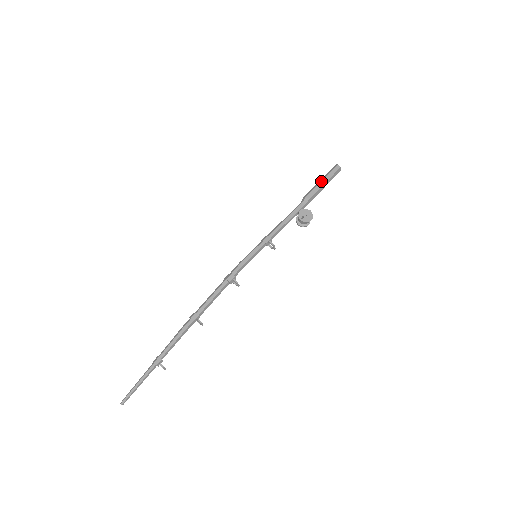
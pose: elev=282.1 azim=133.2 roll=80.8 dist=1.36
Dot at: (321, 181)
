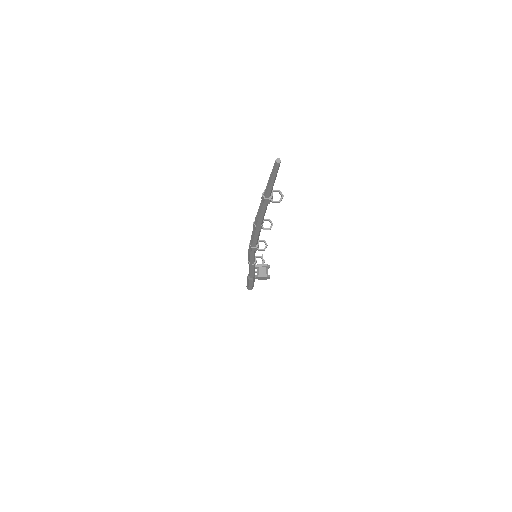
Dot at: occluded
